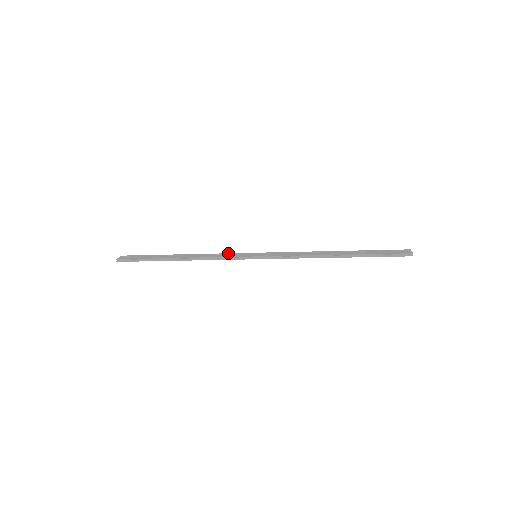
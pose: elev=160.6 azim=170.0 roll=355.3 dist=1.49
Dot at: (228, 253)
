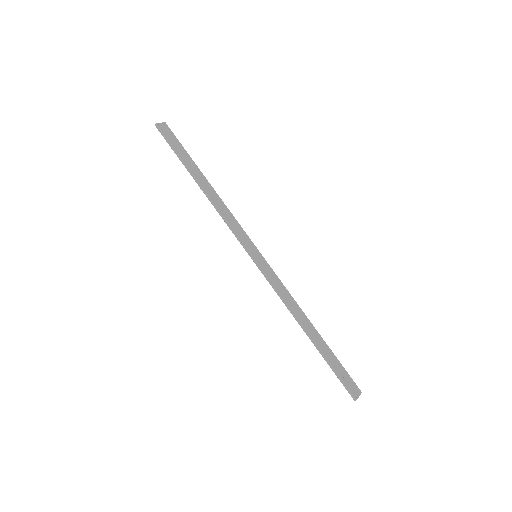
Dot at: occluded
